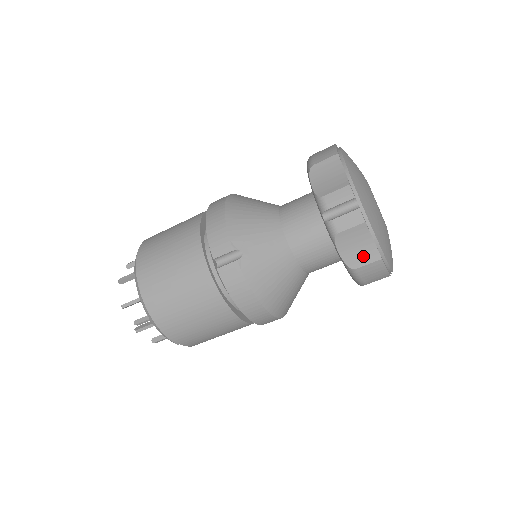
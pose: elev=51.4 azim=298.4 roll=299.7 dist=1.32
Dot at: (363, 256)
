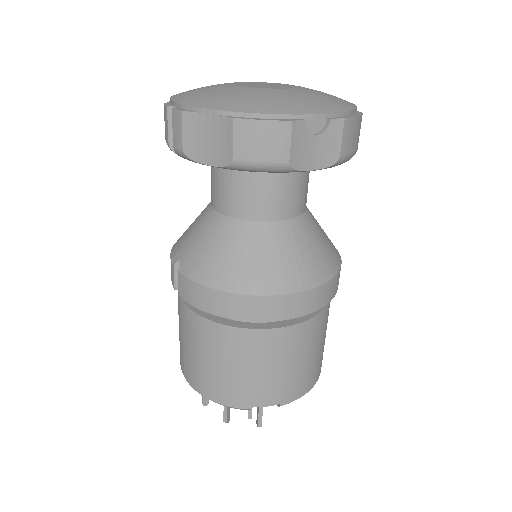
Dot at: (222, 139)
